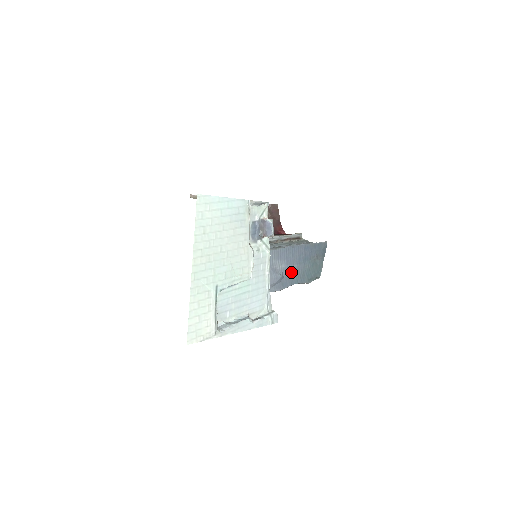
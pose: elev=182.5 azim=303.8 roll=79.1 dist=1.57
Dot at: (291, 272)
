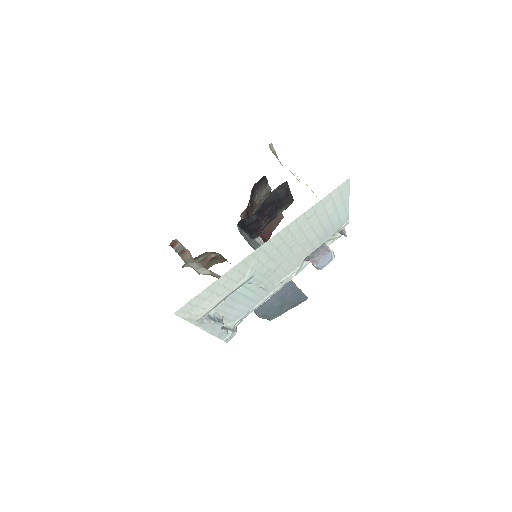
Dot at: occluded
